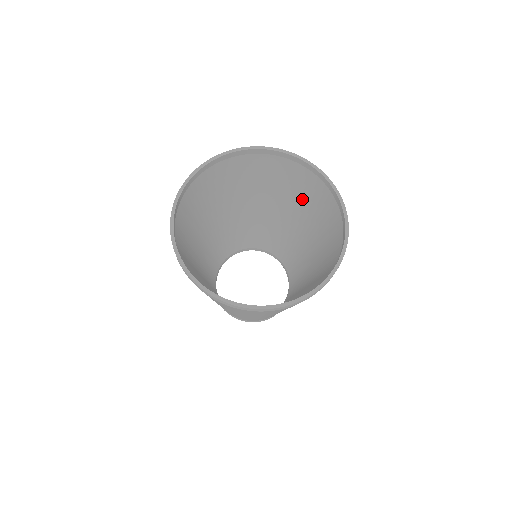
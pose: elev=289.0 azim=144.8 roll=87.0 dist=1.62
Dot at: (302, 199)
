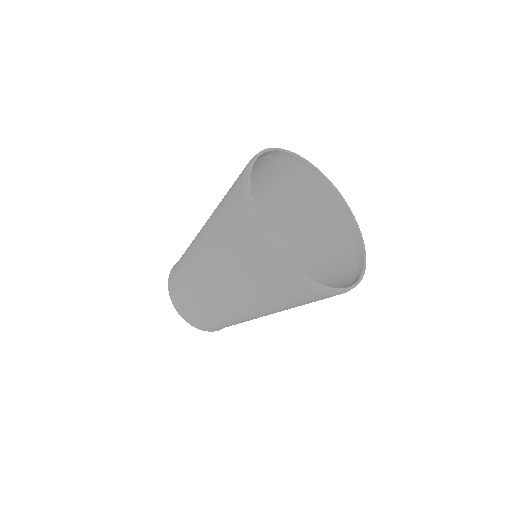
Dot at: (323, 278)
